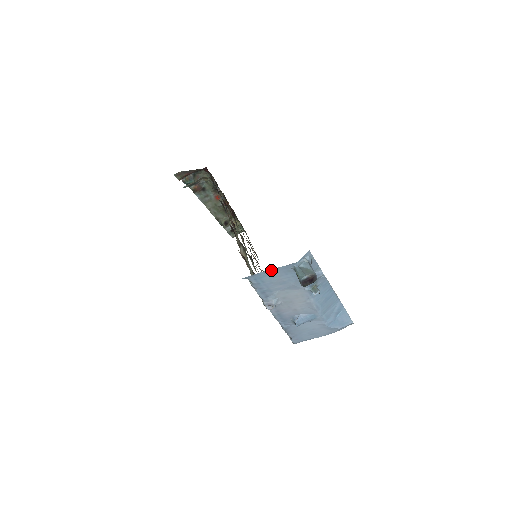
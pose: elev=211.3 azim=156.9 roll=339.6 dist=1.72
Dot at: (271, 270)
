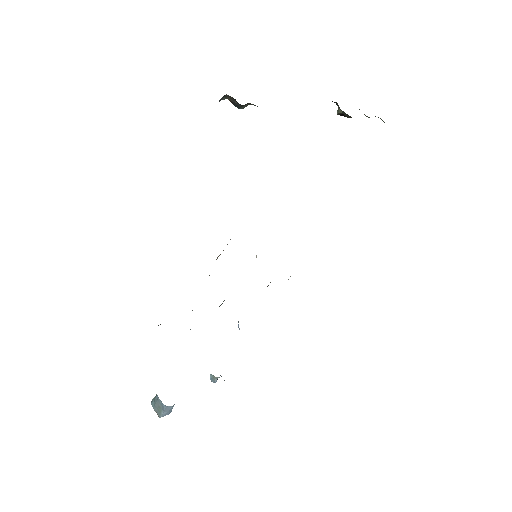
Dot at: occluded
